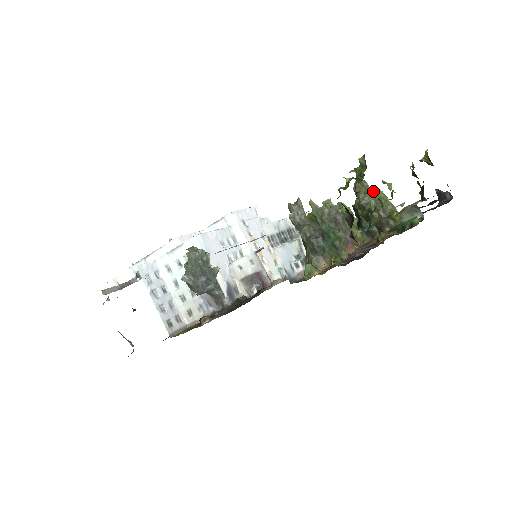
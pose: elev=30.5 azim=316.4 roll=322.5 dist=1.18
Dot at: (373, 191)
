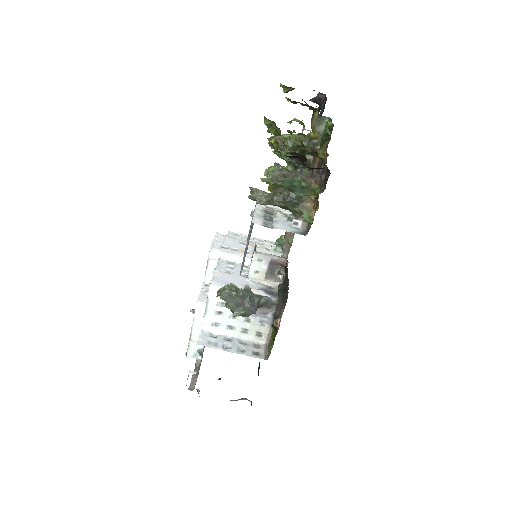
Dot at: (291, 133)
